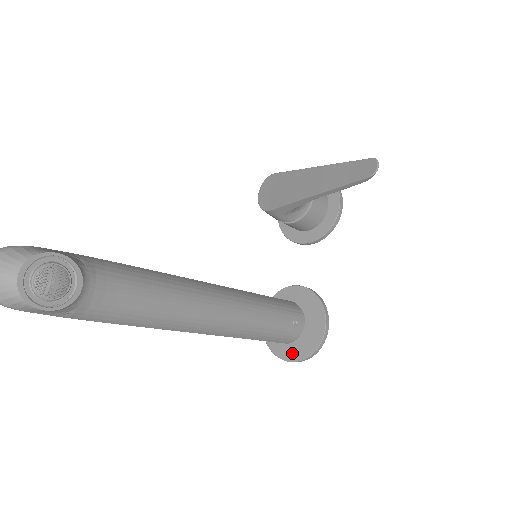
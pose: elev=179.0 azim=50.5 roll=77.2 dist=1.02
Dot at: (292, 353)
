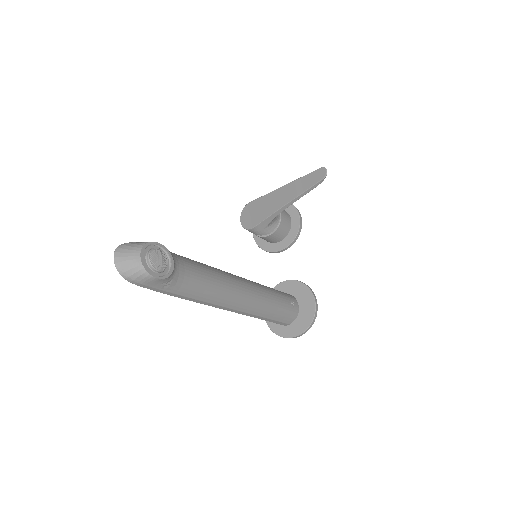
Dot at: (295, 330)
